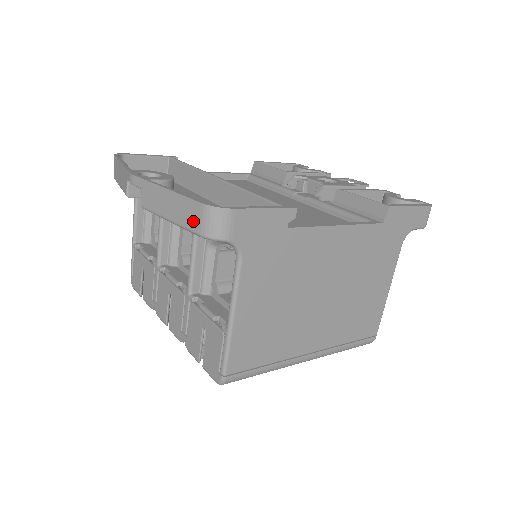
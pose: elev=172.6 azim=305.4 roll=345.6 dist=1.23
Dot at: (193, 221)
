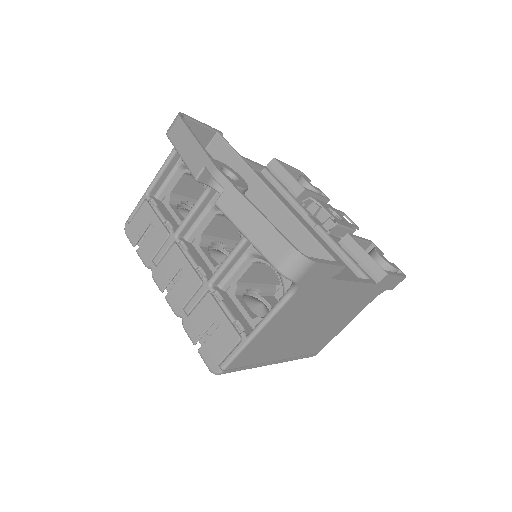
Dot at: (275, 254)
